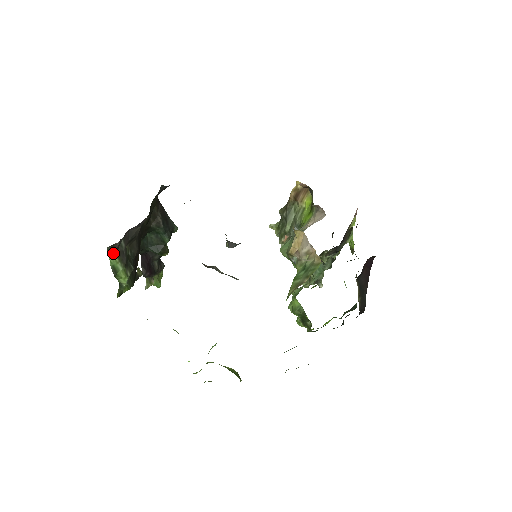
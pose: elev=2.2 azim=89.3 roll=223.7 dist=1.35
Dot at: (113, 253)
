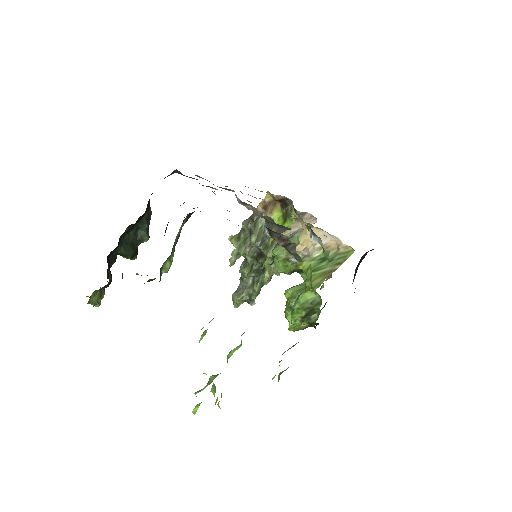
Dot at: (183, 224)
